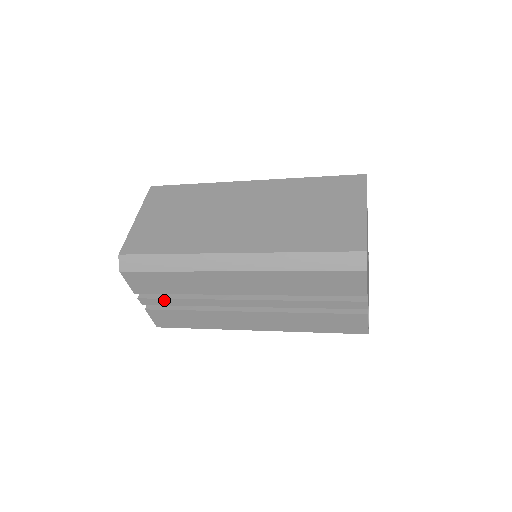
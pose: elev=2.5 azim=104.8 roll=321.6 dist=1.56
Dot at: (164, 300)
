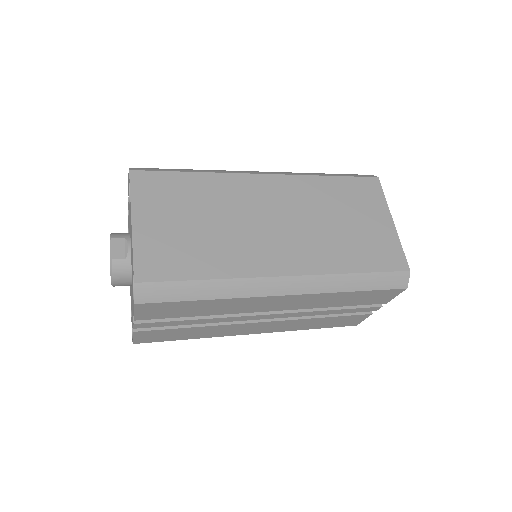
Dot at: (170, 322)
